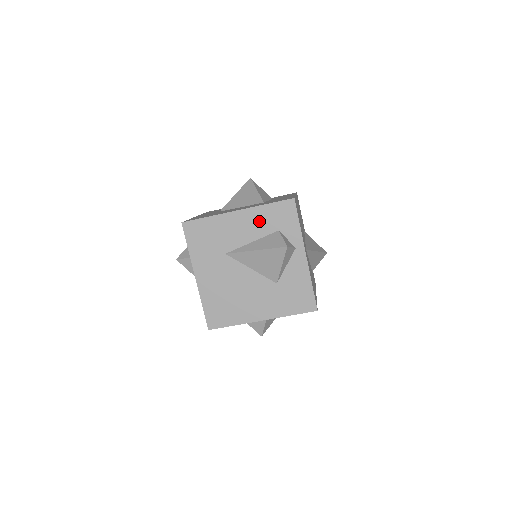
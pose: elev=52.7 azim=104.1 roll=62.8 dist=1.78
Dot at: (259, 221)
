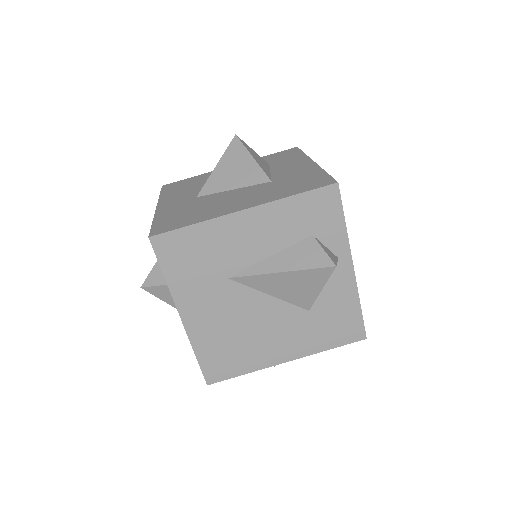
Dot at: (281, 223)
